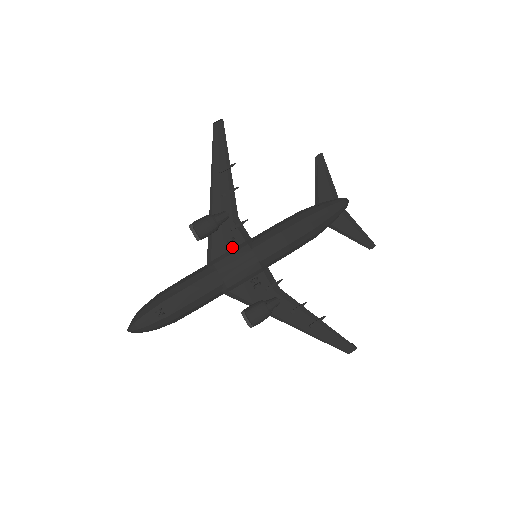
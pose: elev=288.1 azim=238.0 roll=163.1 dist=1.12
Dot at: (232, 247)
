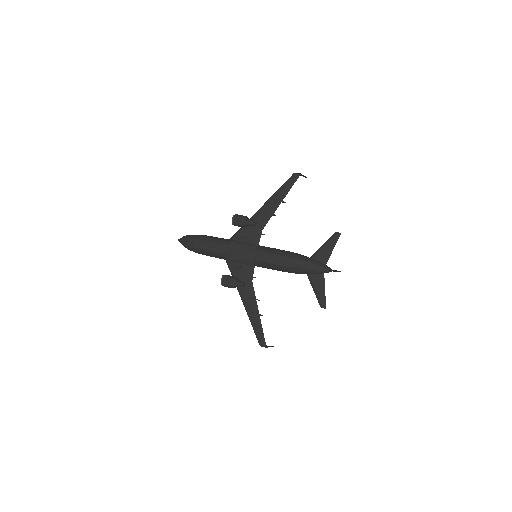
Dot at: occluded
